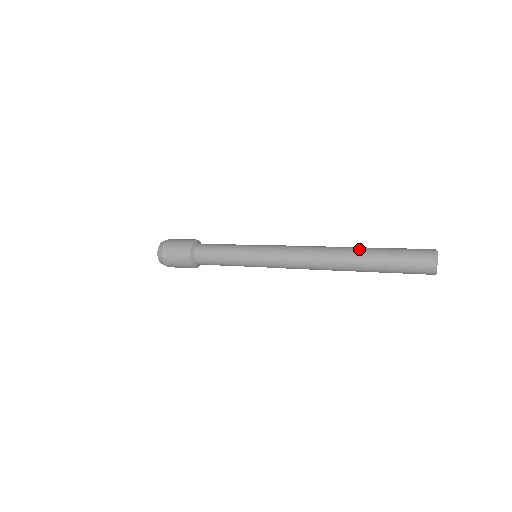
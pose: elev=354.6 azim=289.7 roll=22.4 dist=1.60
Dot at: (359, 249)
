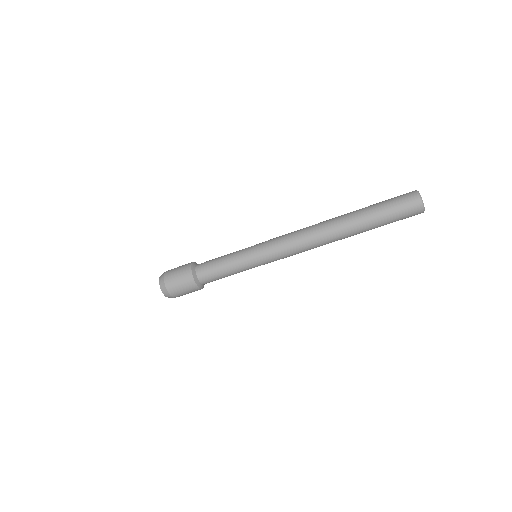
Dot at: (349, 214)
